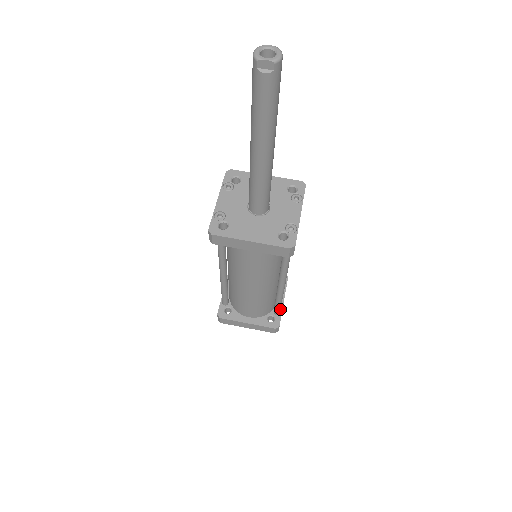
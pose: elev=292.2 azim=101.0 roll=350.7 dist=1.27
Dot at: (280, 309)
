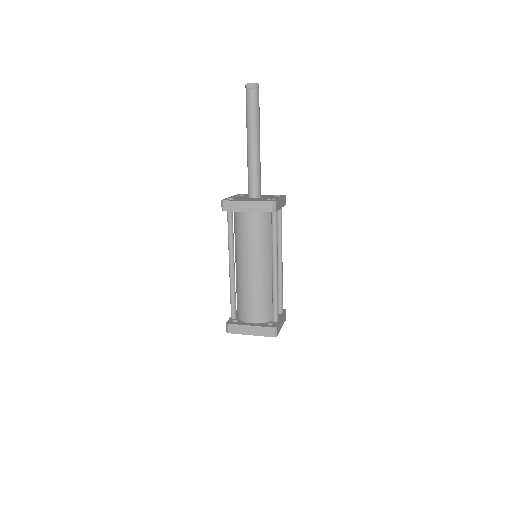
Dot at: (277, 314)
